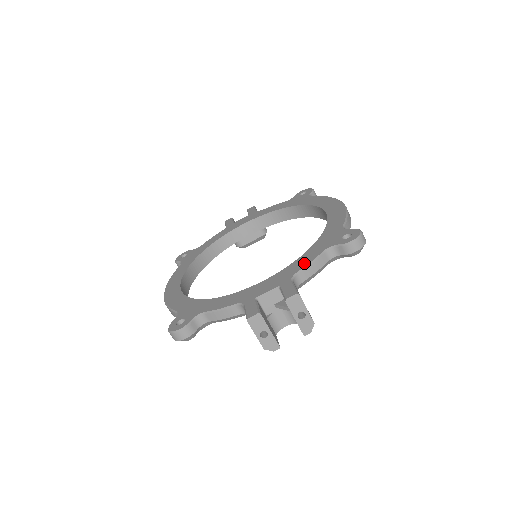
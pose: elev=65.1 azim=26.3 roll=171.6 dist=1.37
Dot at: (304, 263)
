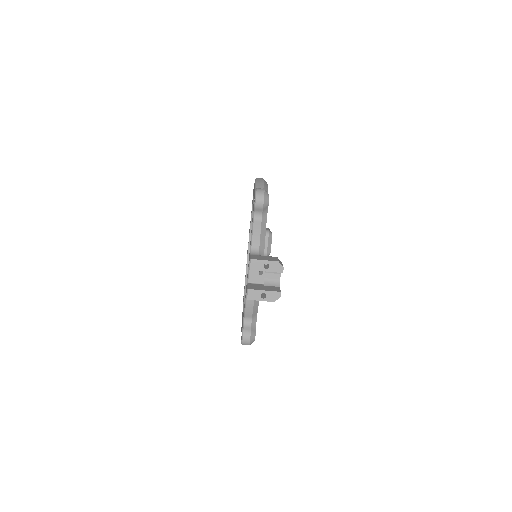
Dot at: (251, 238)
